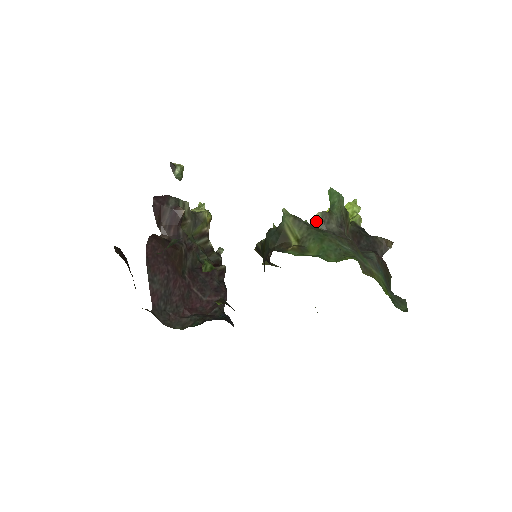
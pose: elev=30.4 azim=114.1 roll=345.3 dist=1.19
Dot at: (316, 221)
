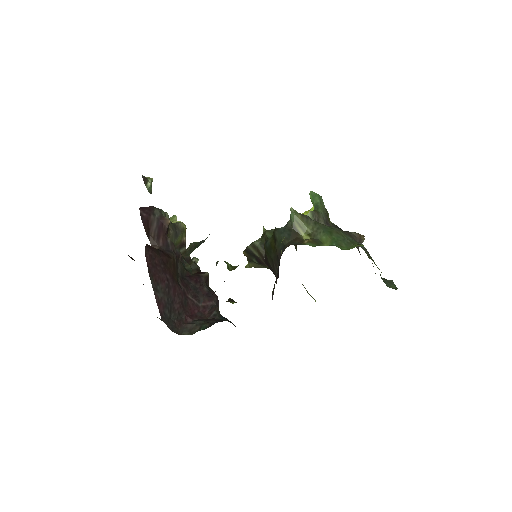
Dot at: occluded
